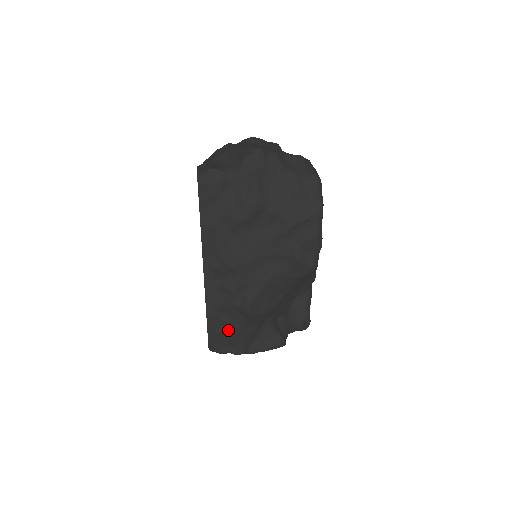
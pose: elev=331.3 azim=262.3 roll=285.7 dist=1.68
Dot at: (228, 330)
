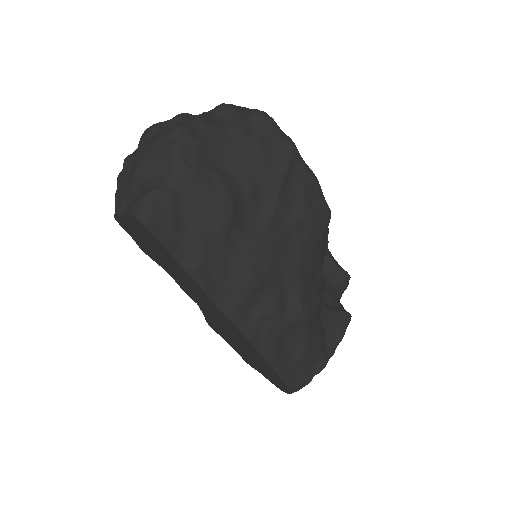
Dot at: (299, 355)
